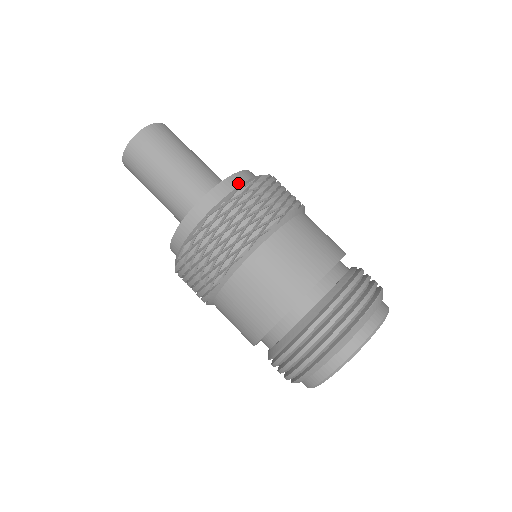
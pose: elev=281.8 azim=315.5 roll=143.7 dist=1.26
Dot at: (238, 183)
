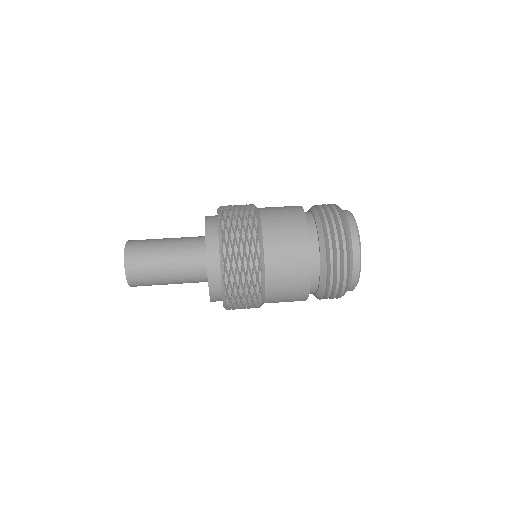
Dot at: occluded
